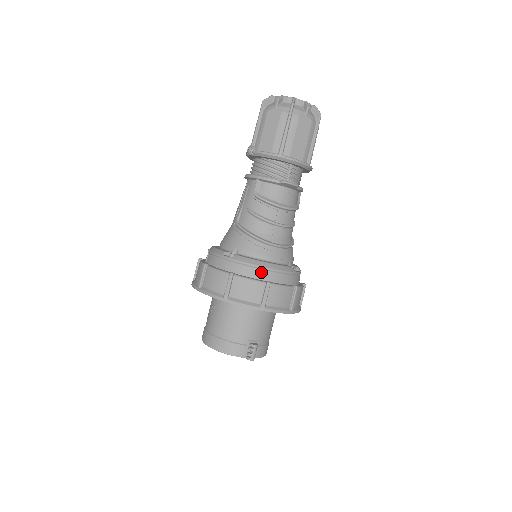
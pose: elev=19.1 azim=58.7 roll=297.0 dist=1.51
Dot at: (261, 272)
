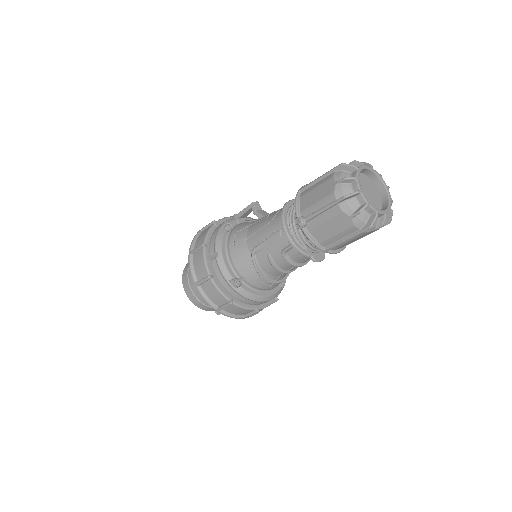
Dot at: (255, 302)
